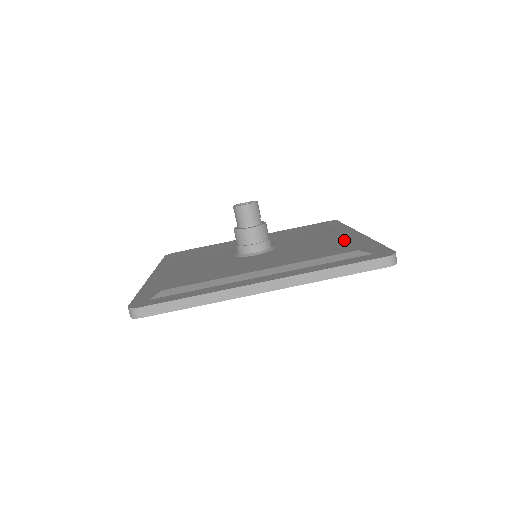
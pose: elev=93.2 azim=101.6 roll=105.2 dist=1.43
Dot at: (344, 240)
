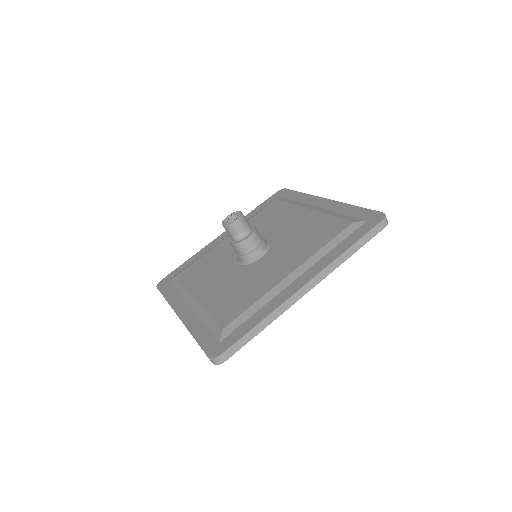
Dot at: (326, 214)
